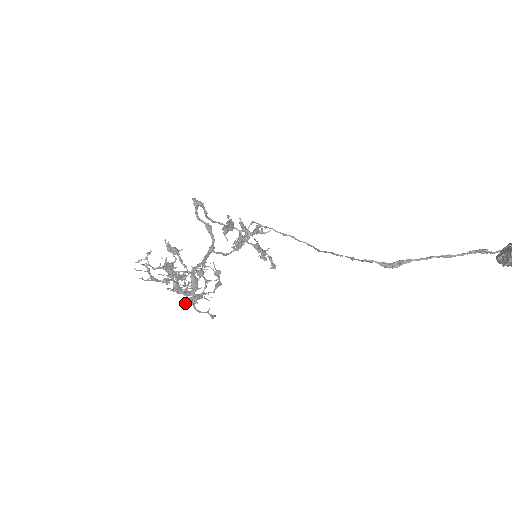
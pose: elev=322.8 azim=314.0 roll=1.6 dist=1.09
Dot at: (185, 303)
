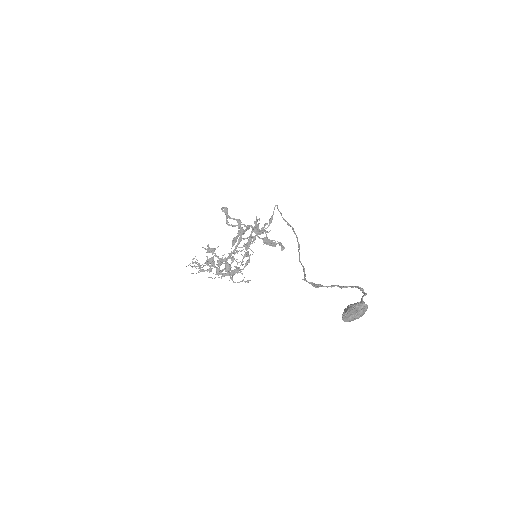
Dot at: occluded
